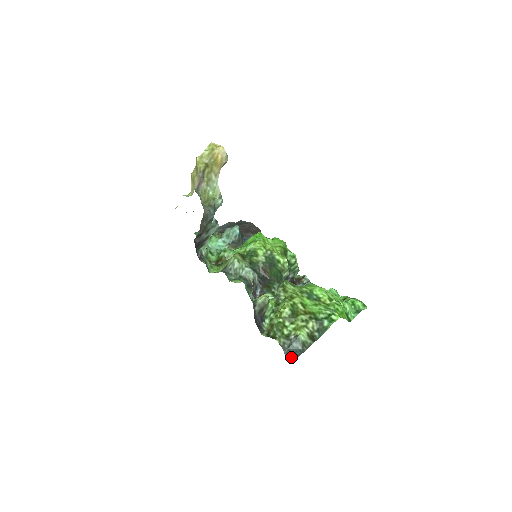
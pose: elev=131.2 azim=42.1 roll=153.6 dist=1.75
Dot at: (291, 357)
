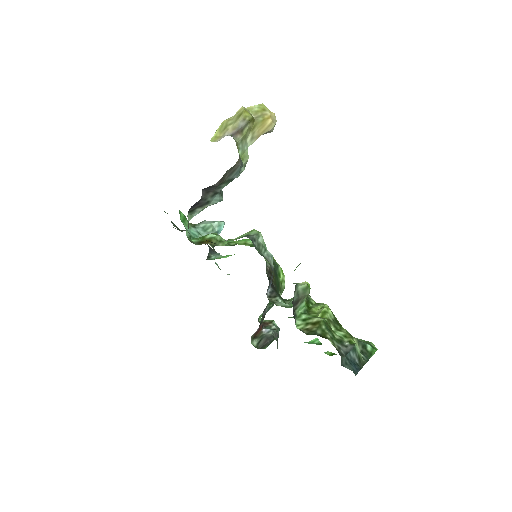
Dot at: (352, 368)
